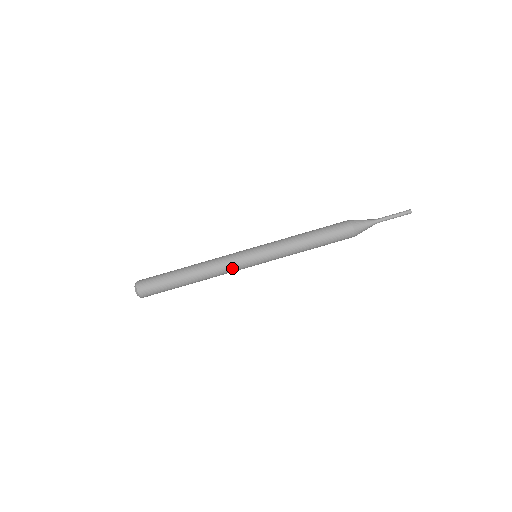
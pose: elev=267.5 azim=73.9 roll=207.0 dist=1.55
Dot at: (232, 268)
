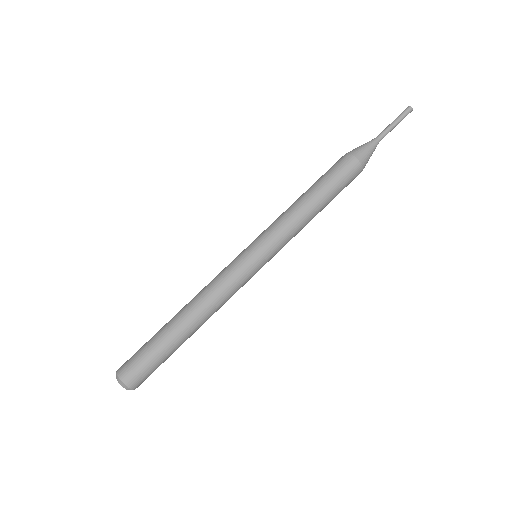
Dot at: (236, 288)
